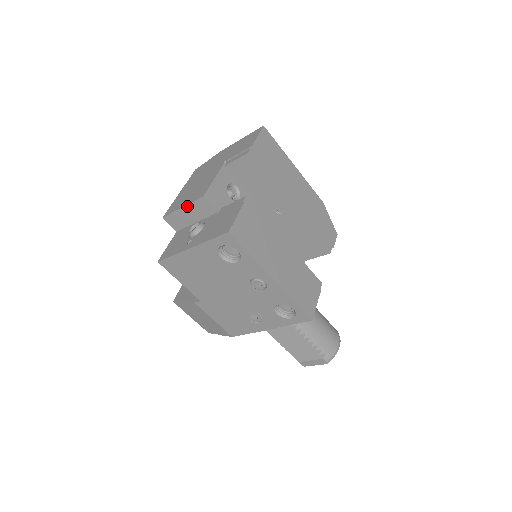
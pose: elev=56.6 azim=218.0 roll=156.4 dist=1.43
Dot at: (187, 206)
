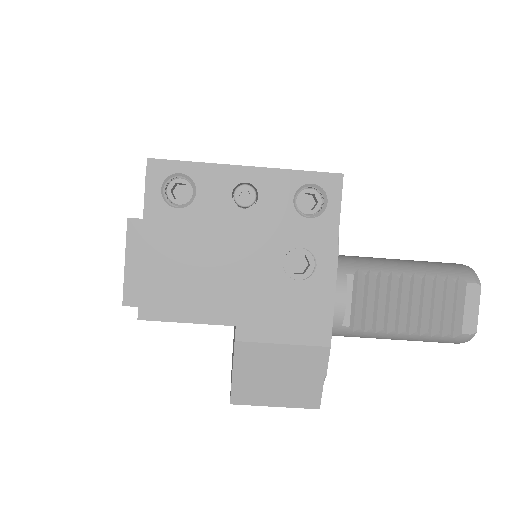
Dot at: (127, 253)
